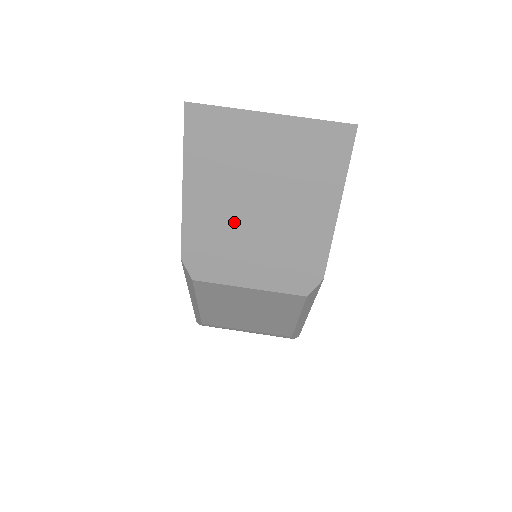
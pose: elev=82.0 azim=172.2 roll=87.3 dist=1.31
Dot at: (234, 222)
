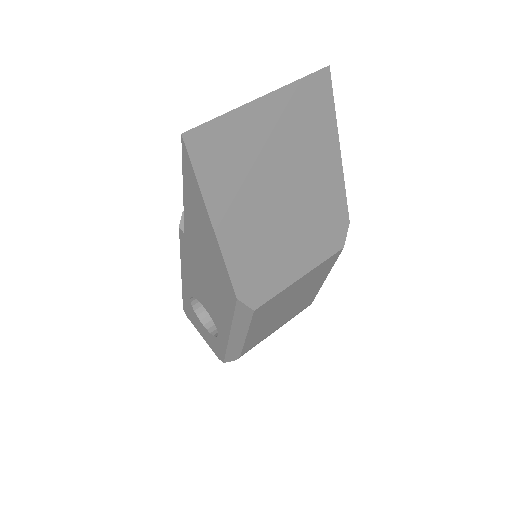
Dot at: (268, 226)
